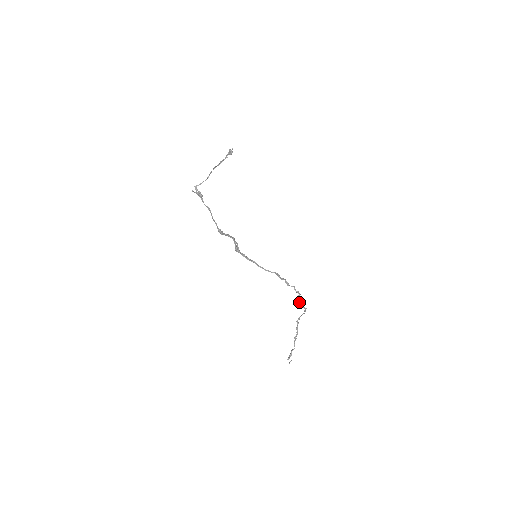
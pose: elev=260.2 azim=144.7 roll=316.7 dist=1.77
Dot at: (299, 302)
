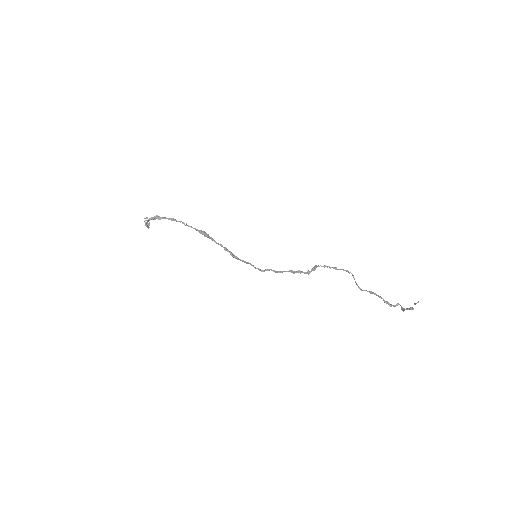
Dot at: (335, 268)
